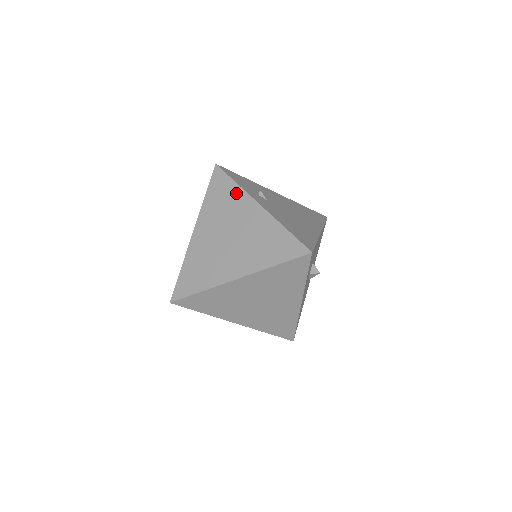
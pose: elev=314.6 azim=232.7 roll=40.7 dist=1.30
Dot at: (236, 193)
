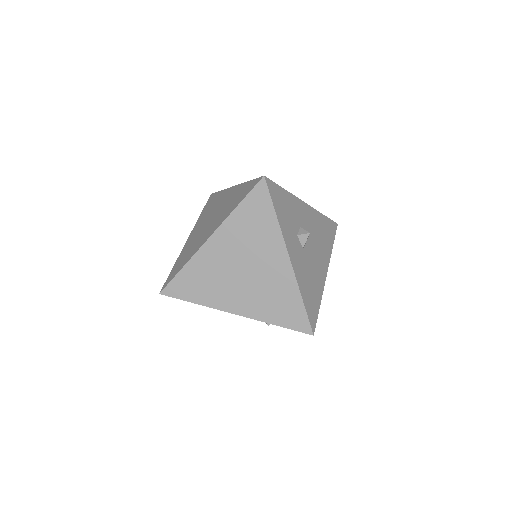
Dot at: (220, 195)
